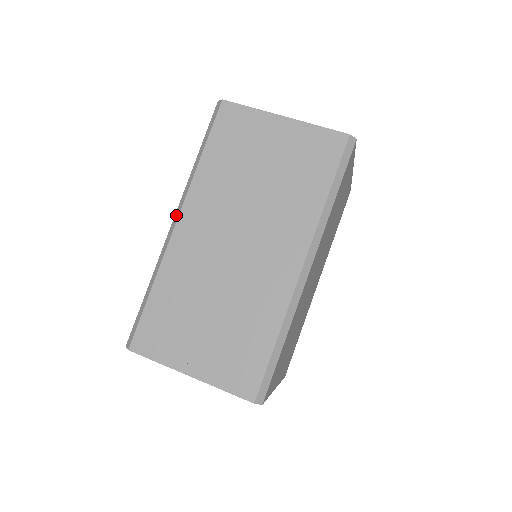
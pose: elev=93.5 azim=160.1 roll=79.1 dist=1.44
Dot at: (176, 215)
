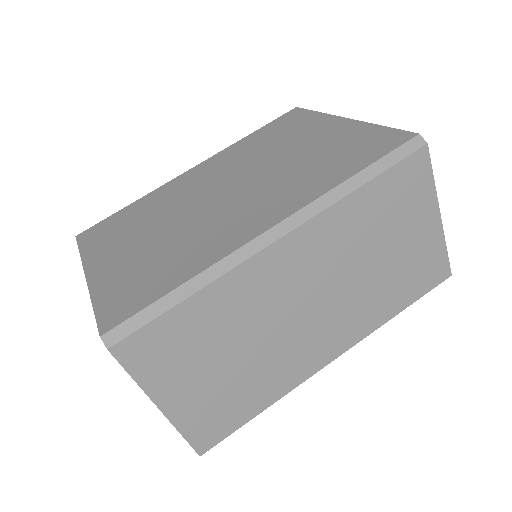
Dot at: (284, 226)
